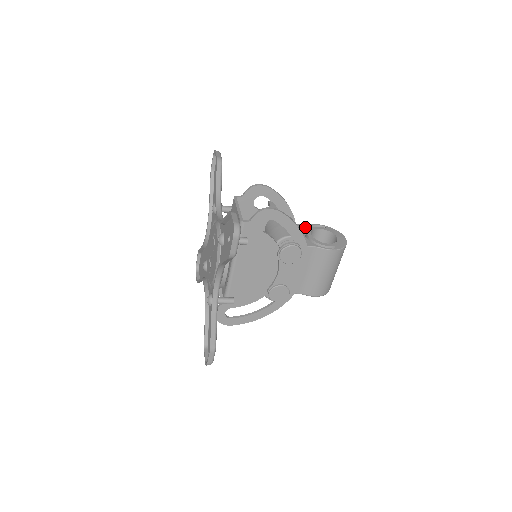
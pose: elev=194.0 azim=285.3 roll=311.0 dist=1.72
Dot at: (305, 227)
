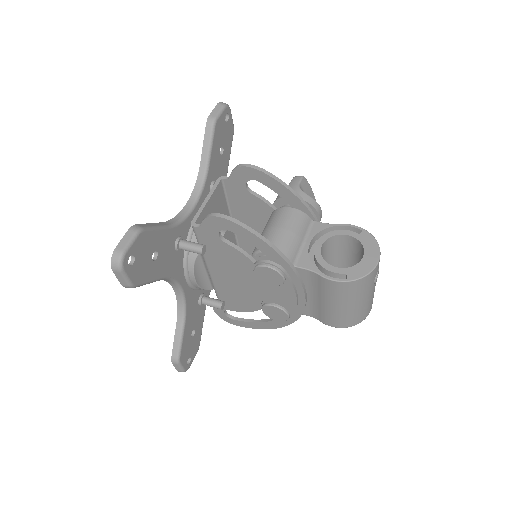
Dot at: (324, 229)
